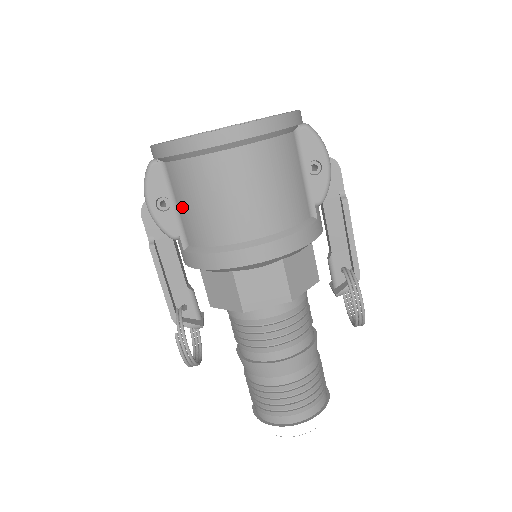
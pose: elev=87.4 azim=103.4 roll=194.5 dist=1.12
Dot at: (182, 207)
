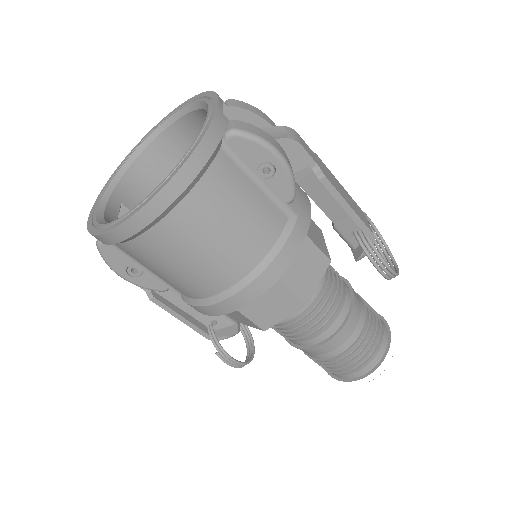
Dot at: occluded
